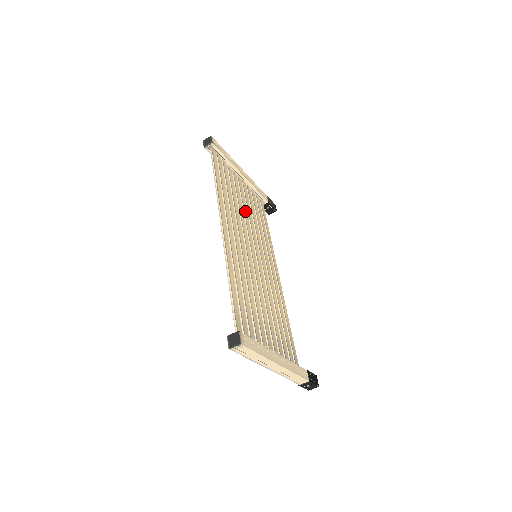
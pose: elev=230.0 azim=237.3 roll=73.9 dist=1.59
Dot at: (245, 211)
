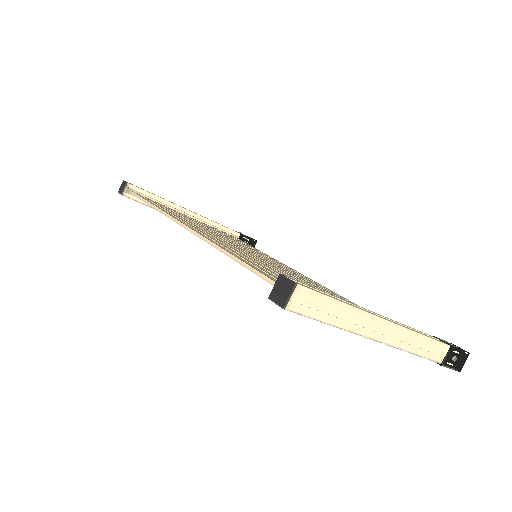
Dot at: occluded
